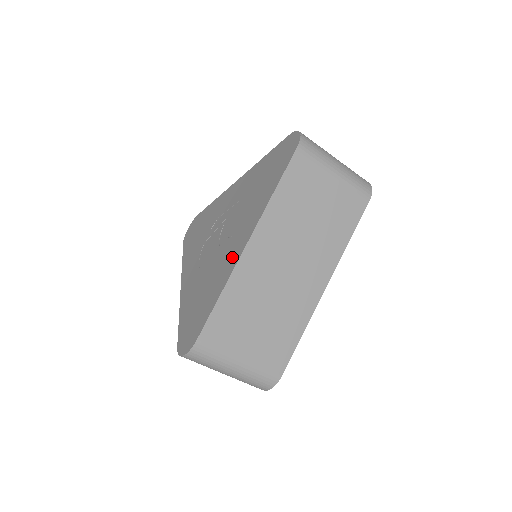
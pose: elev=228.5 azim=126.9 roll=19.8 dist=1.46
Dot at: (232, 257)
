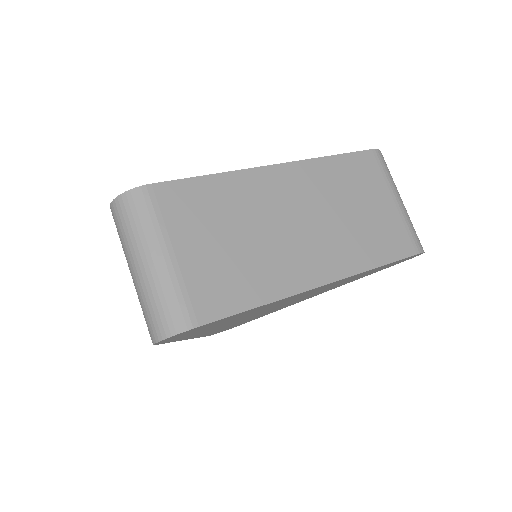
Dot at: occluded
